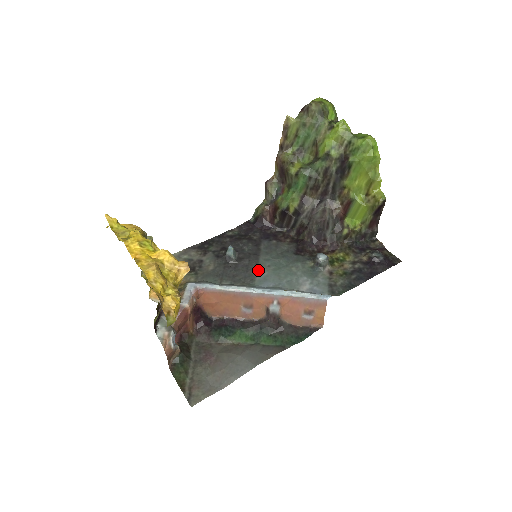
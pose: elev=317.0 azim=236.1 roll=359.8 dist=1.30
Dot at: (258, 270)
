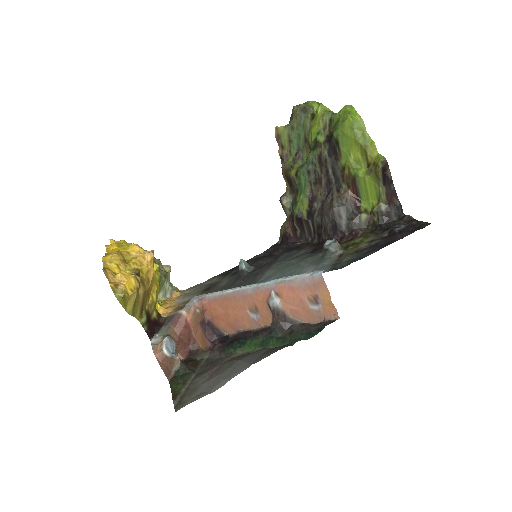
Dot at: (265, 273)
